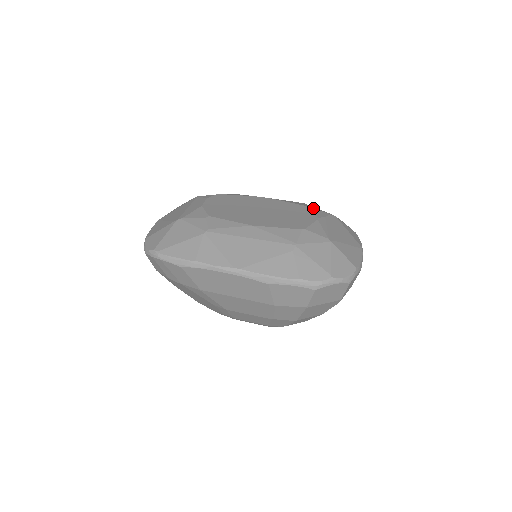
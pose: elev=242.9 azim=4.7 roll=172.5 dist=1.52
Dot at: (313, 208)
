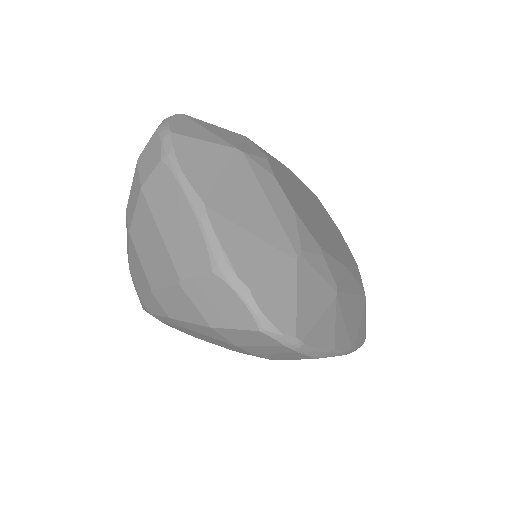
Dot at: occluded
